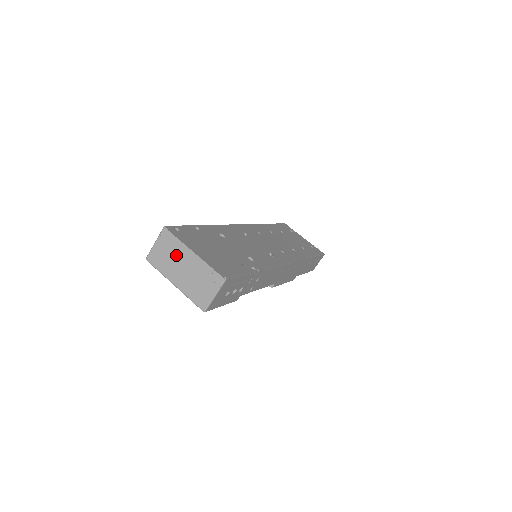
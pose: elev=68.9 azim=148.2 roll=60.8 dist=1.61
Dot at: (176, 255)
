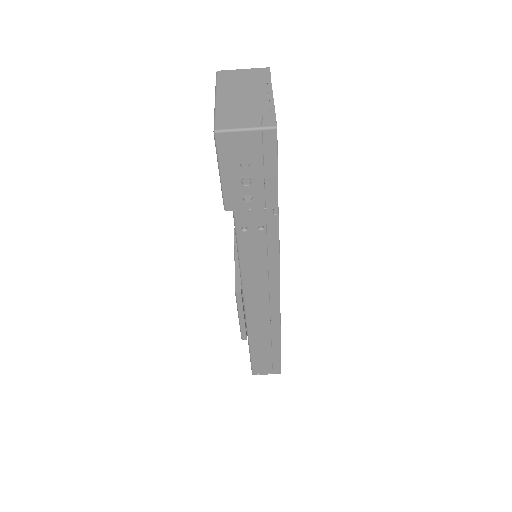
Dot at: (252, 85)
